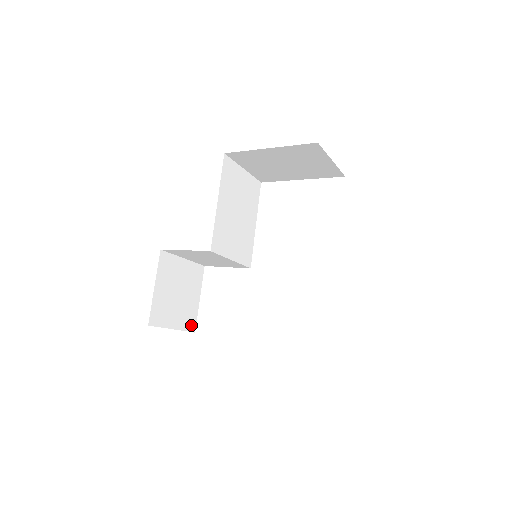
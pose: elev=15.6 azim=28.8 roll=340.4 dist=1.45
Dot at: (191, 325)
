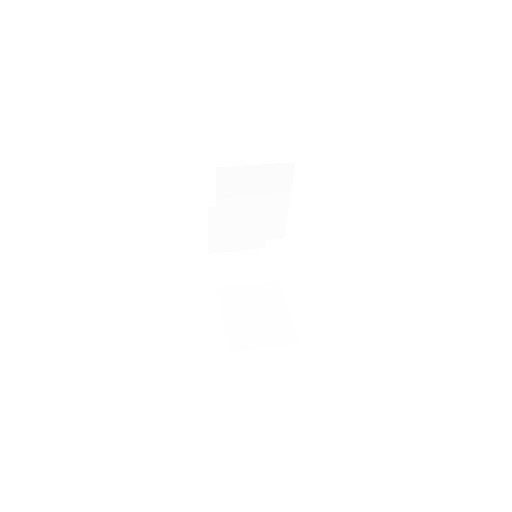
Dot at: (259, 244)
